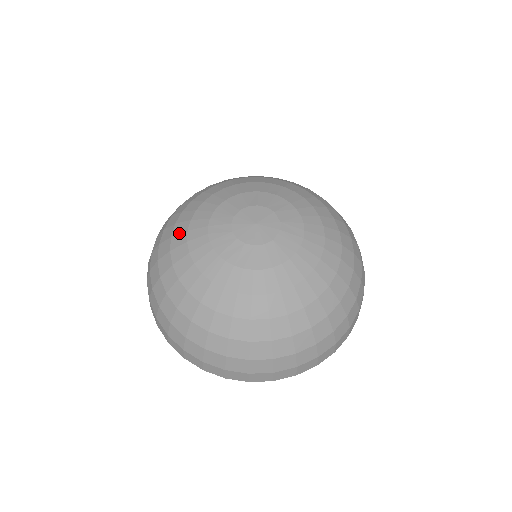
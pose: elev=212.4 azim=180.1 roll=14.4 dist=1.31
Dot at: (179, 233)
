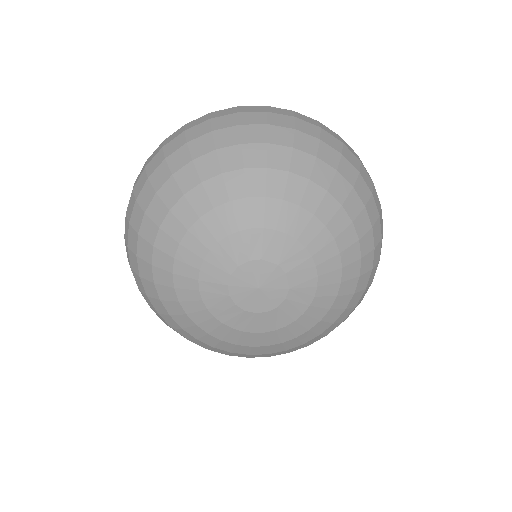
Dot at: (188, 327)
